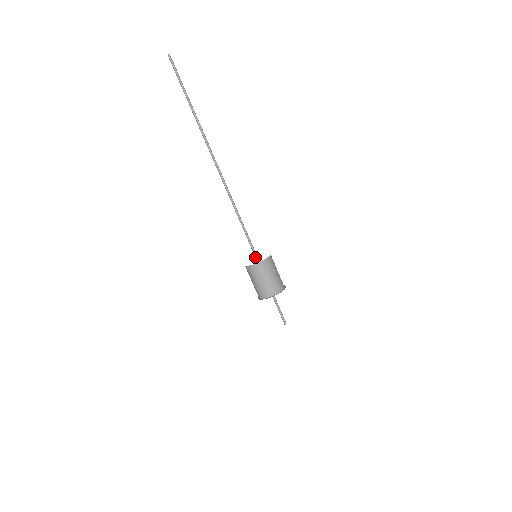
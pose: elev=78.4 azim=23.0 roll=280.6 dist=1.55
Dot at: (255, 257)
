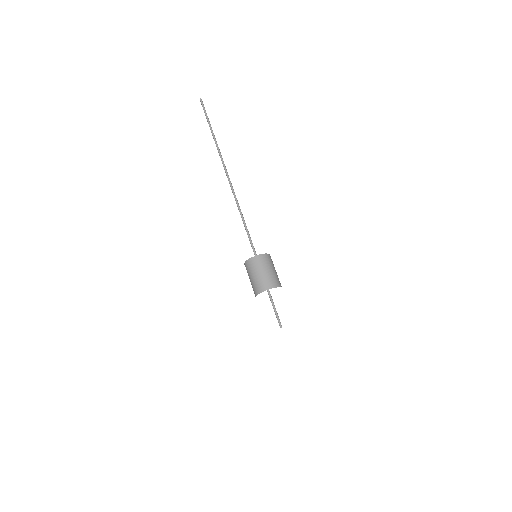
Dot at: occluded
